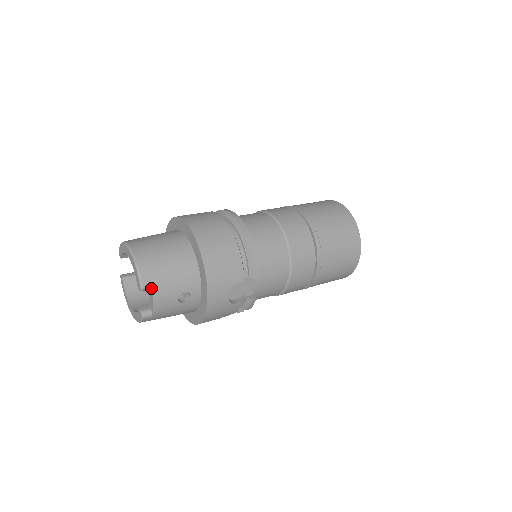
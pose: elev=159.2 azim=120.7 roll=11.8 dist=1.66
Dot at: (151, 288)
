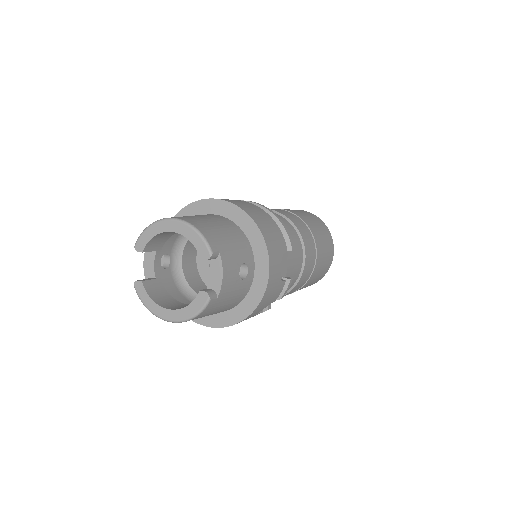
Dot at: (218, 255)
